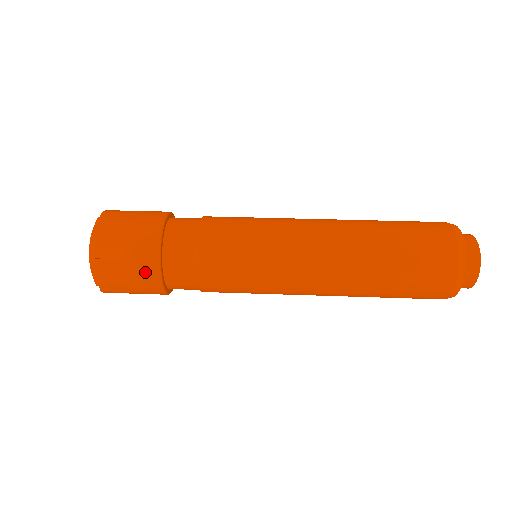
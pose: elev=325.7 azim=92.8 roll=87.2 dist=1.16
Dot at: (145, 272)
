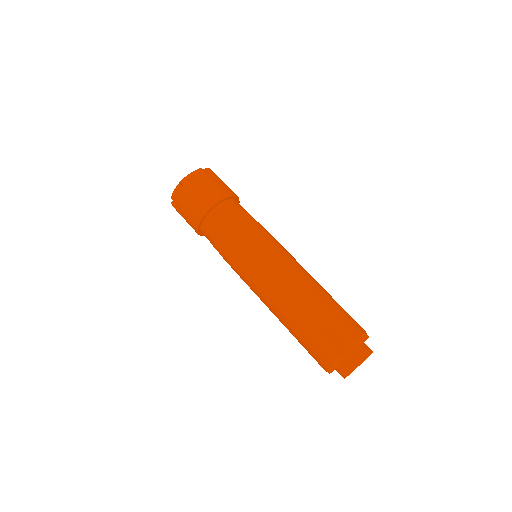
Dot at: occluded
